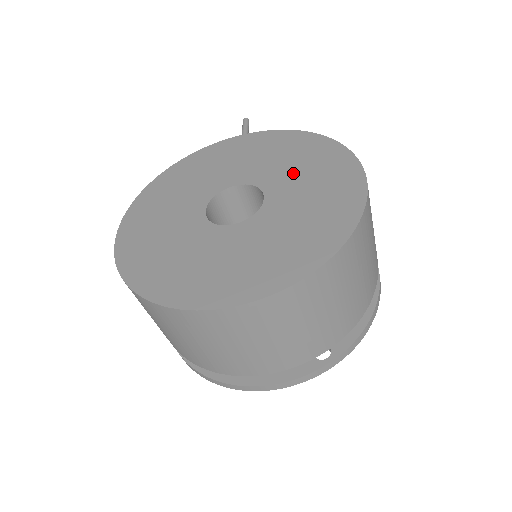
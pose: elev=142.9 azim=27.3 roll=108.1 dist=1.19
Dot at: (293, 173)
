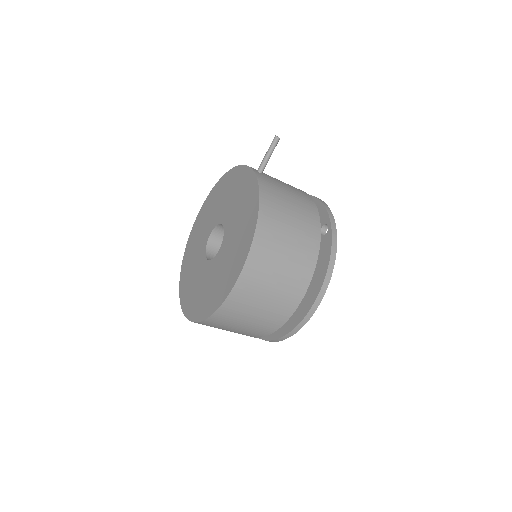
Dot at: (232, 242)
